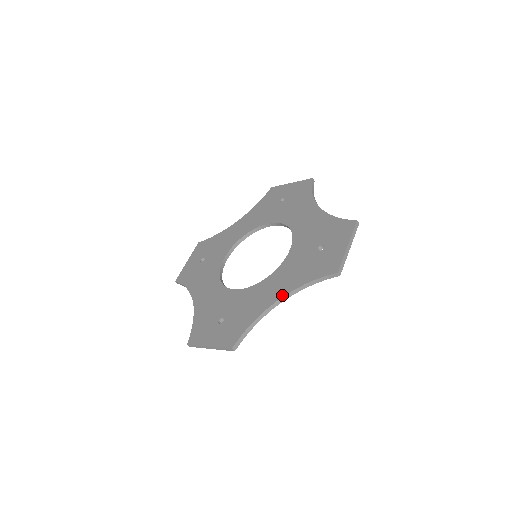
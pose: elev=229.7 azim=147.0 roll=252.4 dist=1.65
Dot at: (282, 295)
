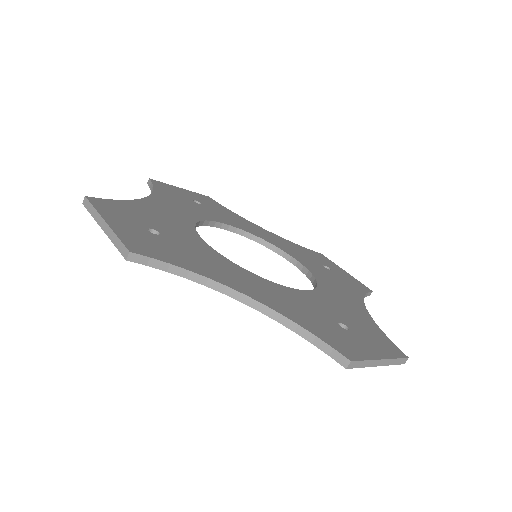
Dot at: (256, 297)
